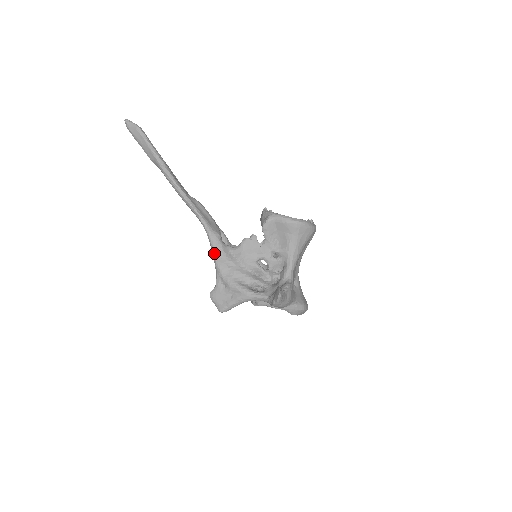
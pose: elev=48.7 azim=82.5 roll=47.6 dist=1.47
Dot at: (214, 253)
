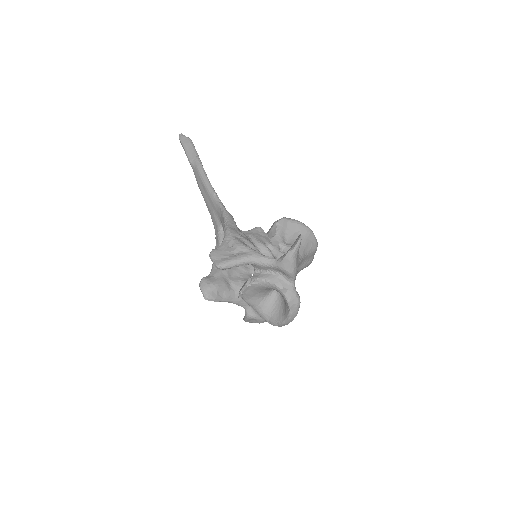
Dot at: (227, 223)
